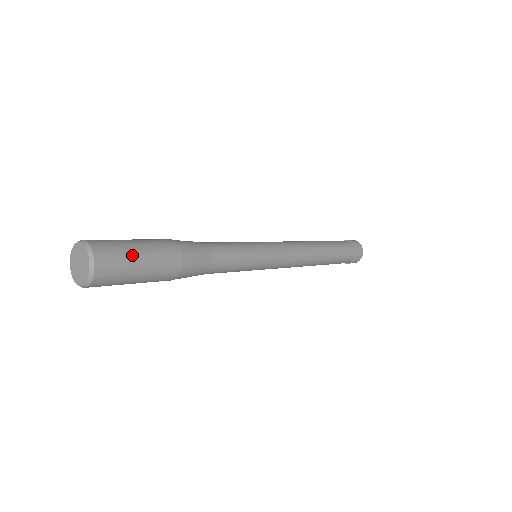
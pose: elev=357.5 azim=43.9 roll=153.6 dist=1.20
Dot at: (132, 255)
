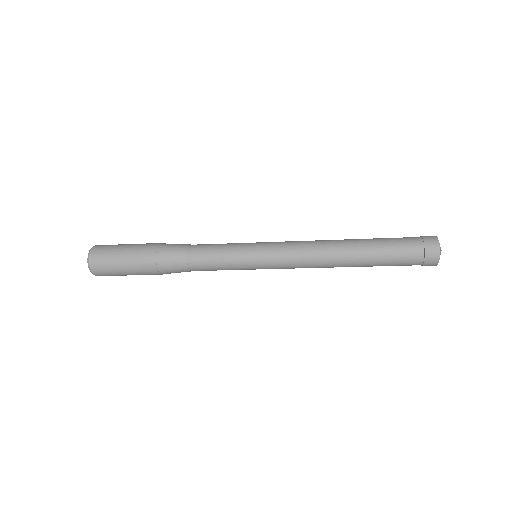
Dot at: (116, 264)
